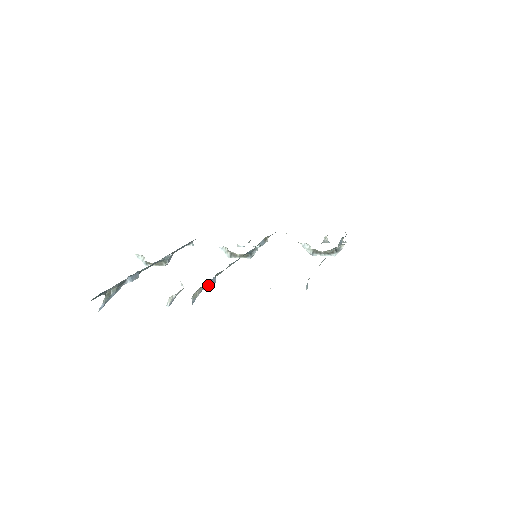
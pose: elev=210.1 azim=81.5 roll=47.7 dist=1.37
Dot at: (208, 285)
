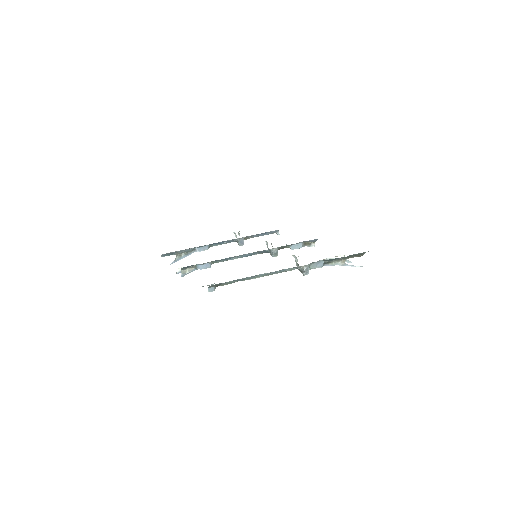
Dot at: (199, 267)
